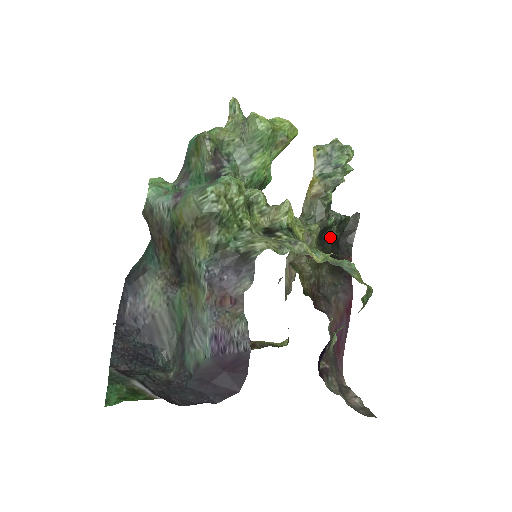
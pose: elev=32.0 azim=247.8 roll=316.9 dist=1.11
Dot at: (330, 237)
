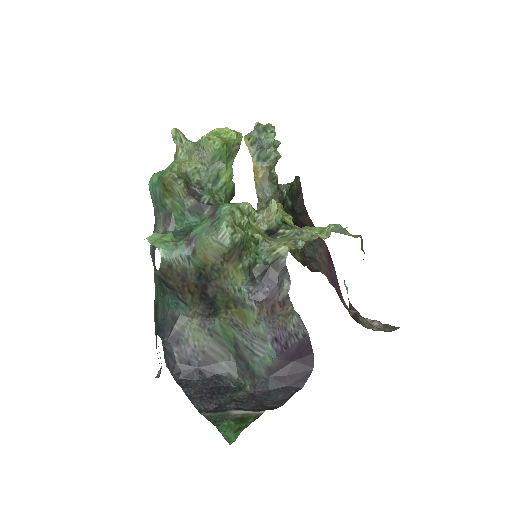
Dot at: (288, 207)
